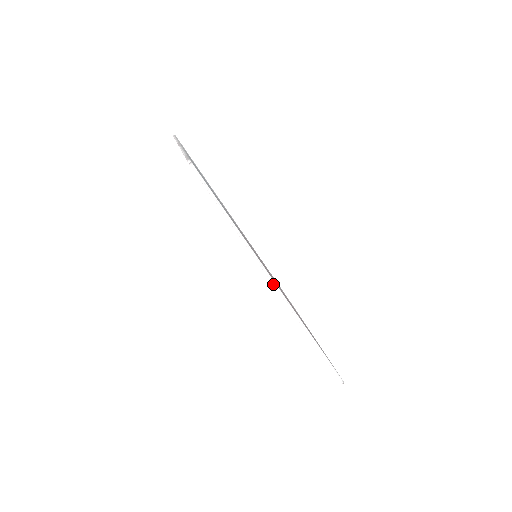
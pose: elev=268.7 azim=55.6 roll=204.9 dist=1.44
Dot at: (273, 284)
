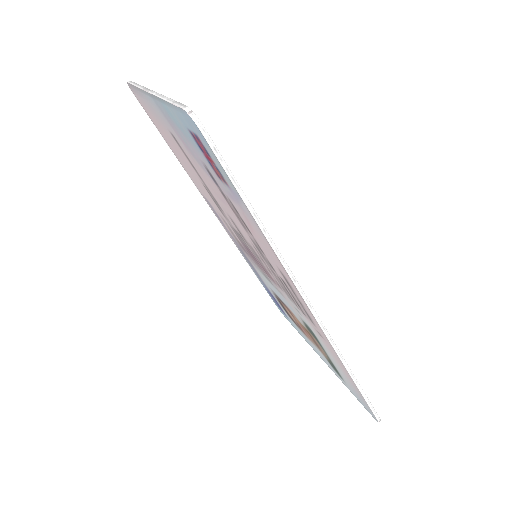
Dot at: (306, 303)
